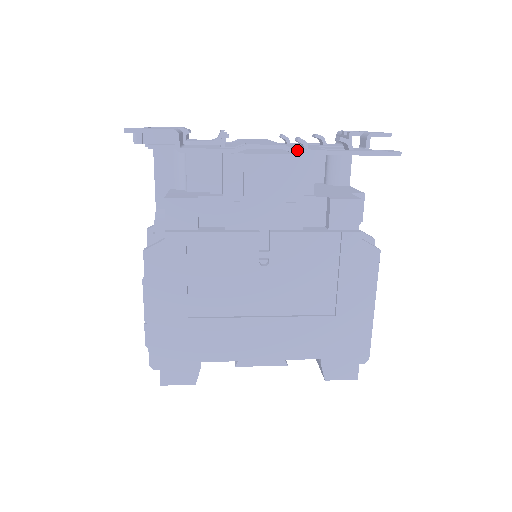
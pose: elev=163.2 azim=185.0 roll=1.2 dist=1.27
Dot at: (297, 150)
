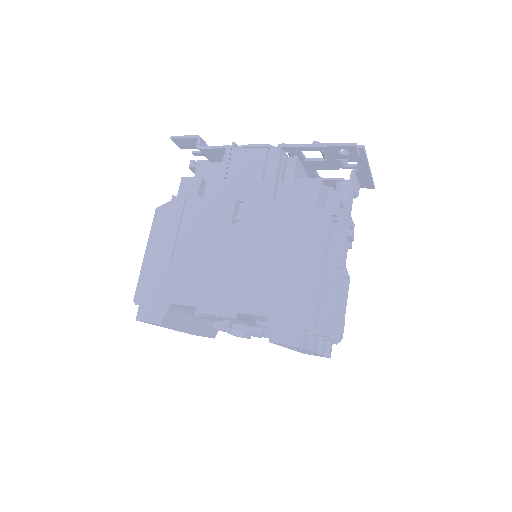
Dot at: (277, 147)
